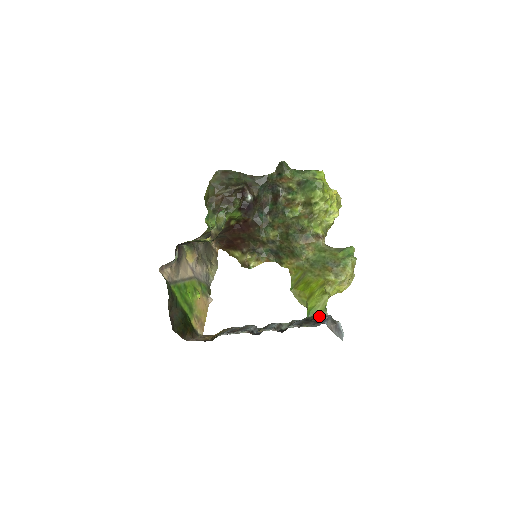
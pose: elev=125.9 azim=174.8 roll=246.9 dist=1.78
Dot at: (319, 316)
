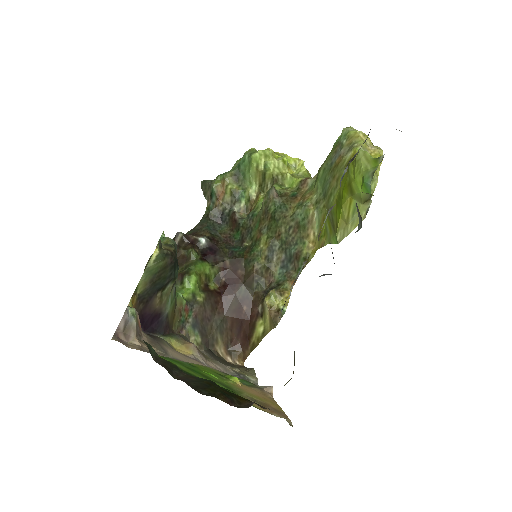
Dot at: occluded
